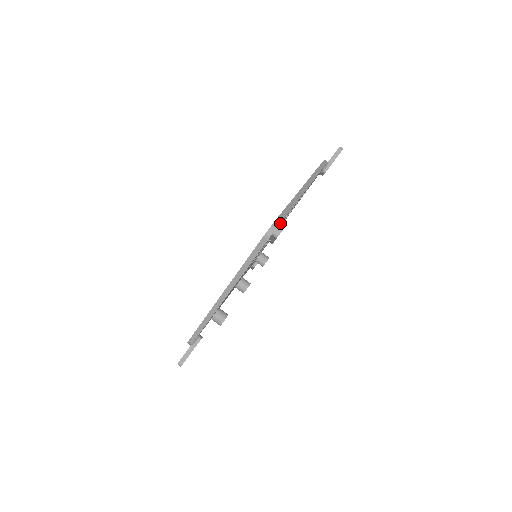
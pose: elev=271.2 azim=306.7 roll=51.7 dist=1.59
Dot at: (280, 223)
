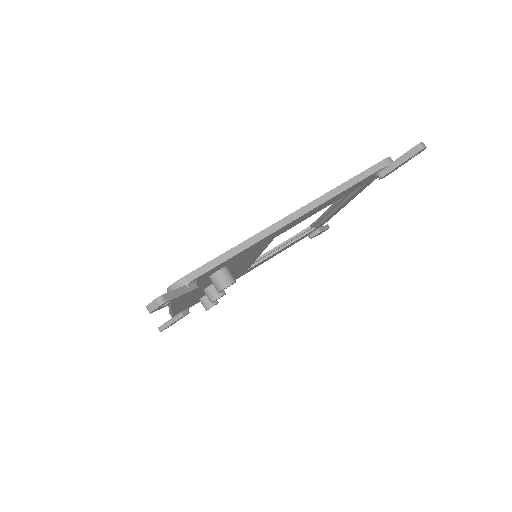
Dot at: occluded
